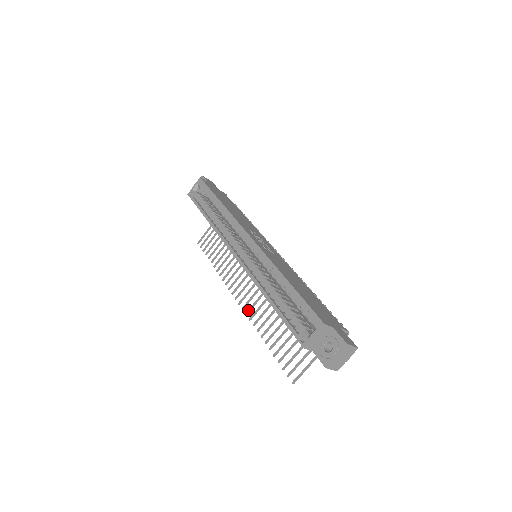
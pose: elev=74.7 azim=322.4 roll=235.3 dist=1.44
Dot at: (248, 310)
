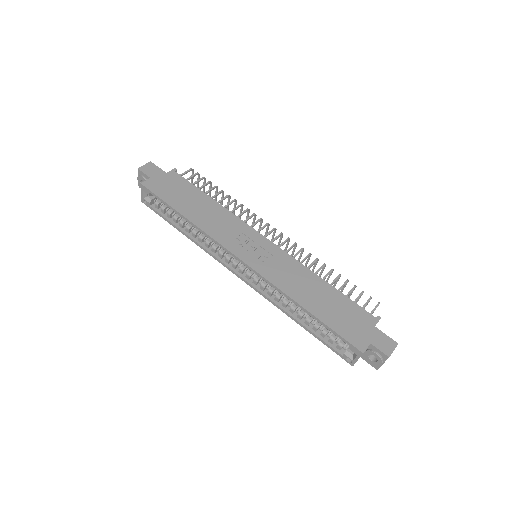
Dot at: occluded
